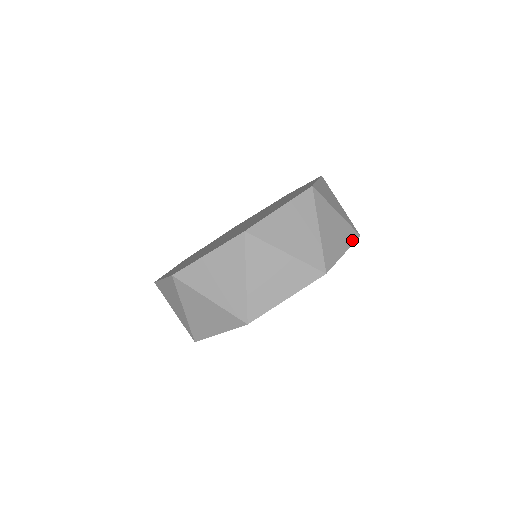
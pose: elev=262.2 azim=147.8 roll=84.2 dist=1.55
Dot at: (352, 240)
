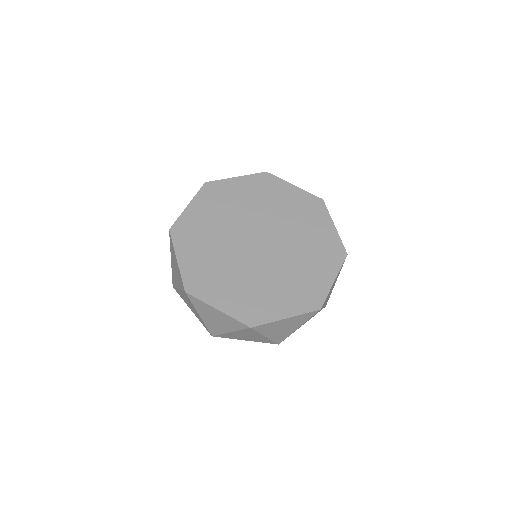
Dot at: (264, 342)
